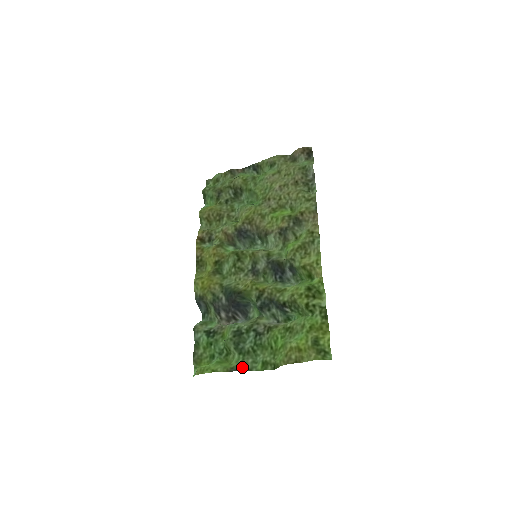
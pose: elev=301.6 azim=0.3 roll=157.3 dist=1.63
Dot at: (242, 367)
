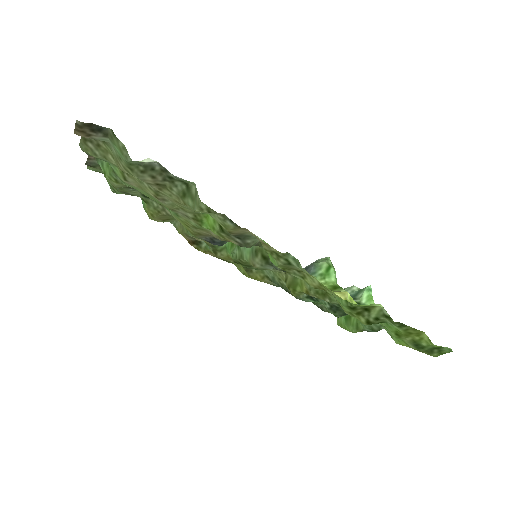
Dot at: (370, 331)
